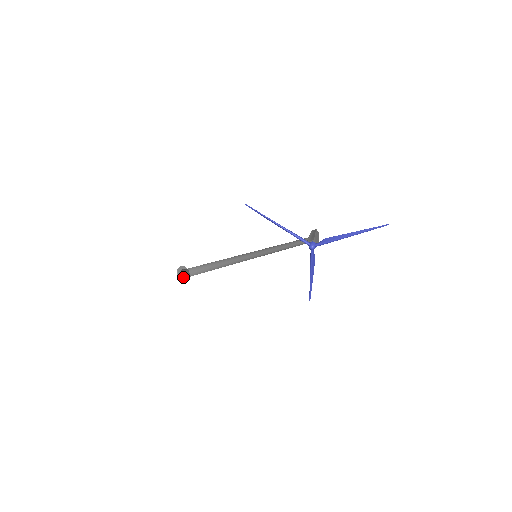
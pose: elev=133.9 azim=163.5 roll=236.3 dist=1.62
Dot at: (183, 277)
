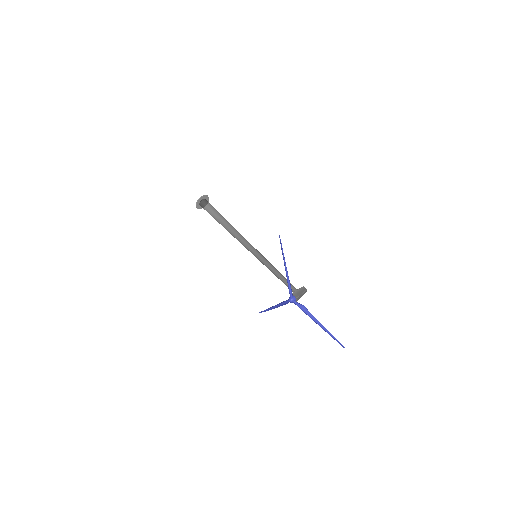
Dot at: (200, 204)
